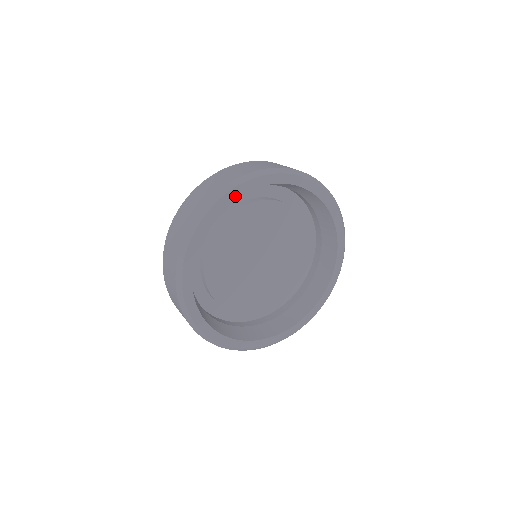
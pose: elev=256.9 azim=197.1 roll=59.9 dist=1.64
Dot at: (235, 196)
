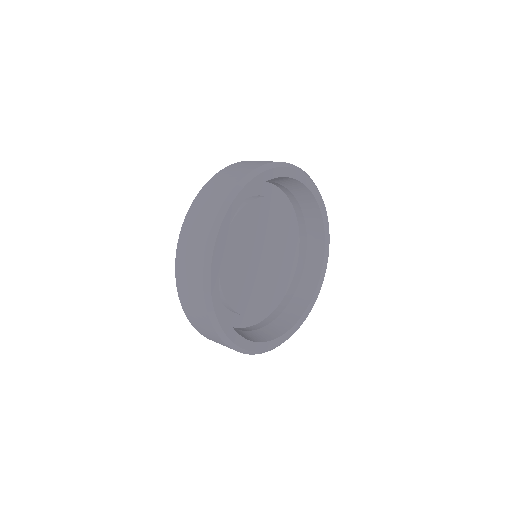
Dot at: (299, 179)
